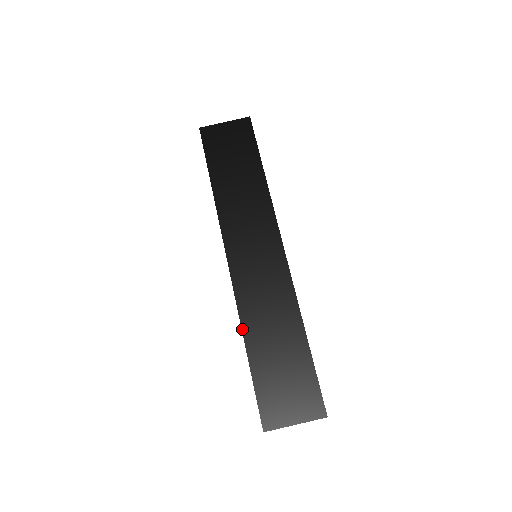
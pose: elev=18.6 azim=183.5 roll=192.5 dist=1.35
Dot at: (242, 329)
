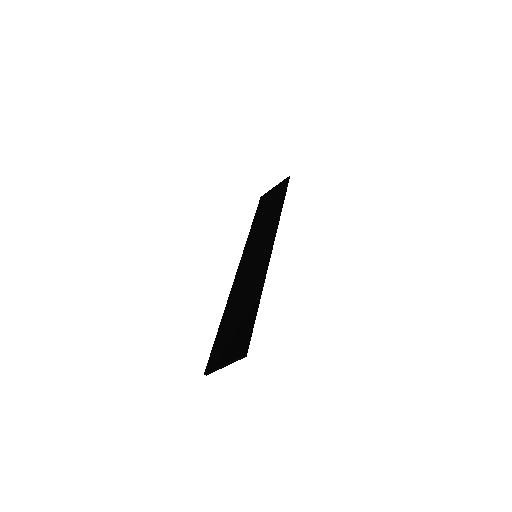
Dot at: (226, 305)
